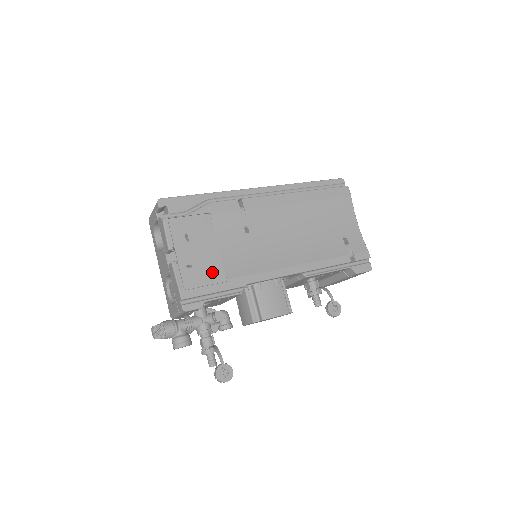
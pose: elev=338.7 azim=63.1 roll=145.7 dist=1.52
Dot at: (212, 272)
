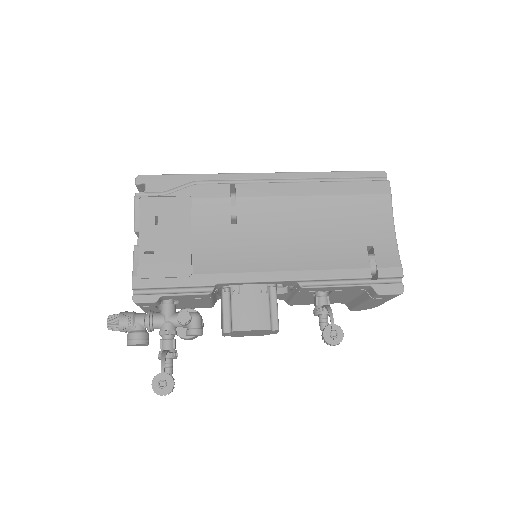
Dot at: (176, 263)
